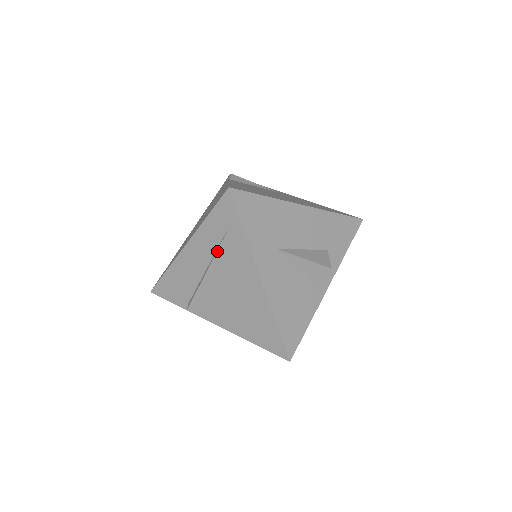
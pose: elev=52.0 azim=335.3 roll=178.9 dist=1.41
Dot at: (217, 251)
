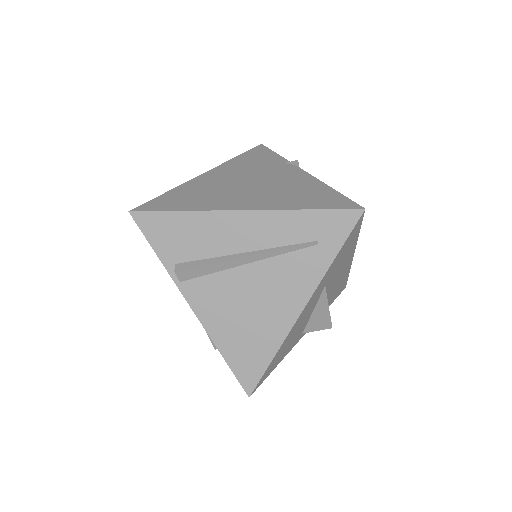
Dot at: (284, 249)
